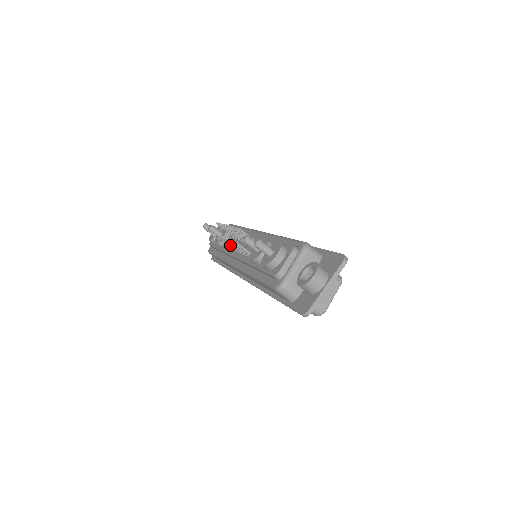
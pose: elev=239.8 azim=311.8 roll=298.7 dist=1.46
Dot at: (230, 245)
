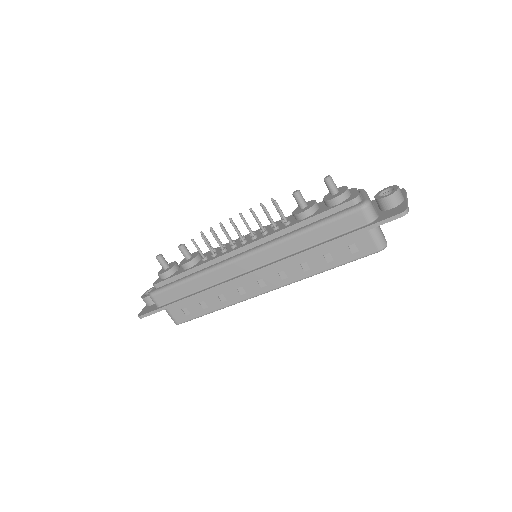
Dot at: (231, 241)
